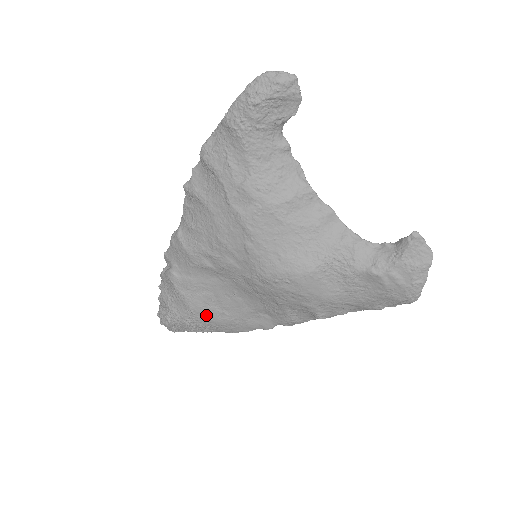
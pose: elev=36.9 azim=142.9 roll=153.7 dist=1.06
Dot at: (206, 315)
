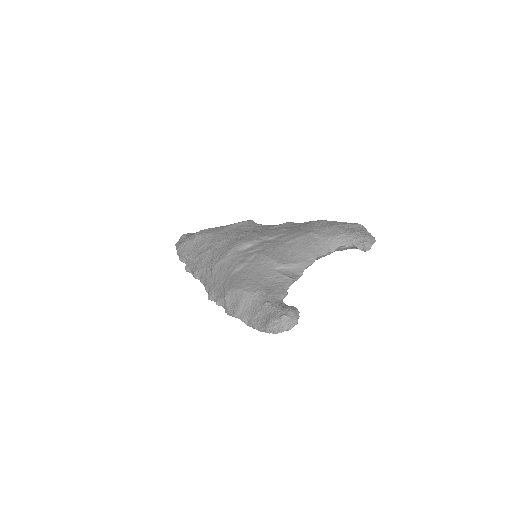
Dot at: occluded
